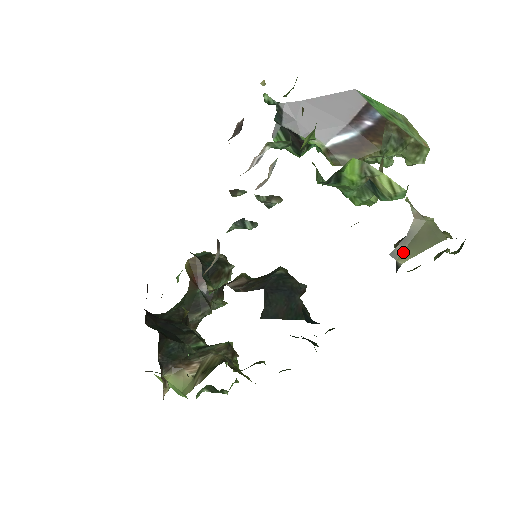
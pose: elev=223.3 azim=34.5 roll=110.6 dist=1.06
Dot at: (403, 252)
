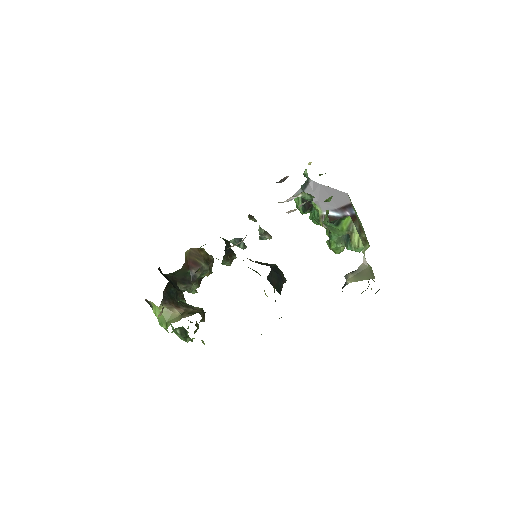
Dot at: (351, 277)
